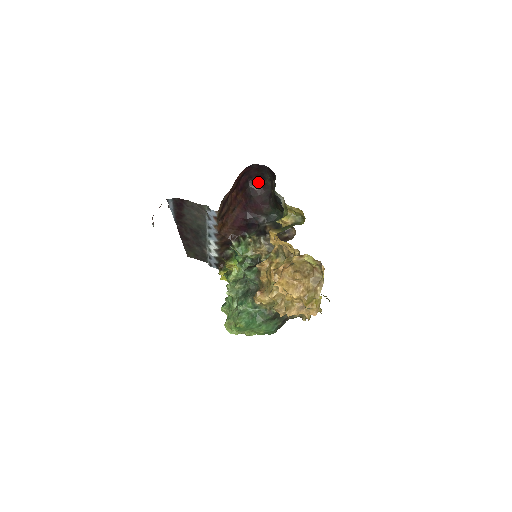
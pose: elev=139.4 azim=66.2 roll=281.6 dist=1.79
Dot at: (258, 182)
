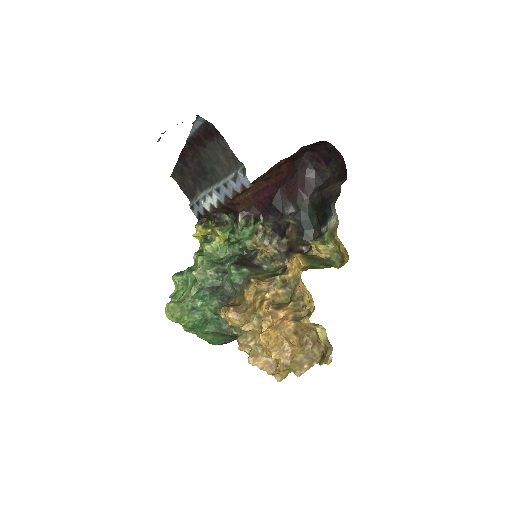
Dot at: (316, 161)
